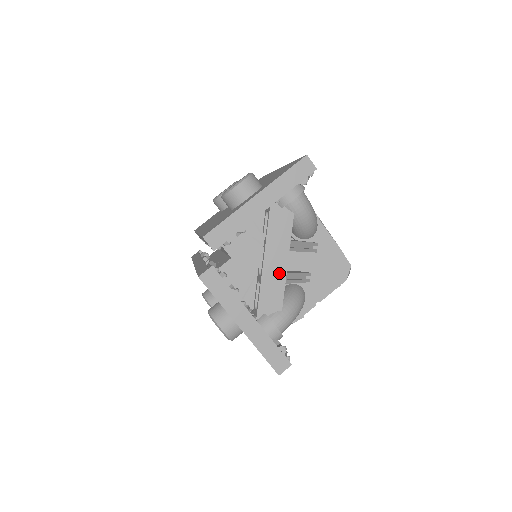
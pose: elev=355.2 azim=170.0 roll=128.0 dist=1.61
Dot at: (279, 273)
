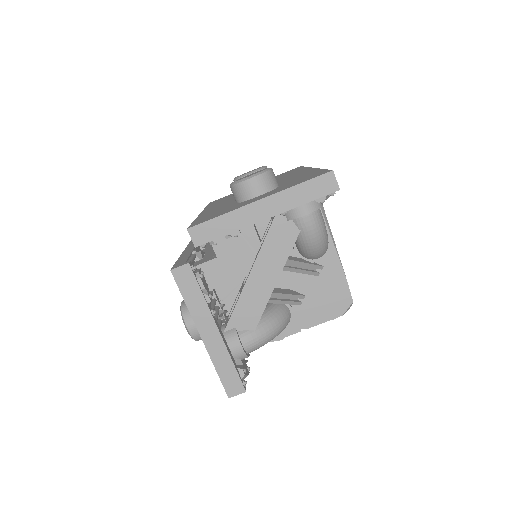
Dot at: (264, 290)
